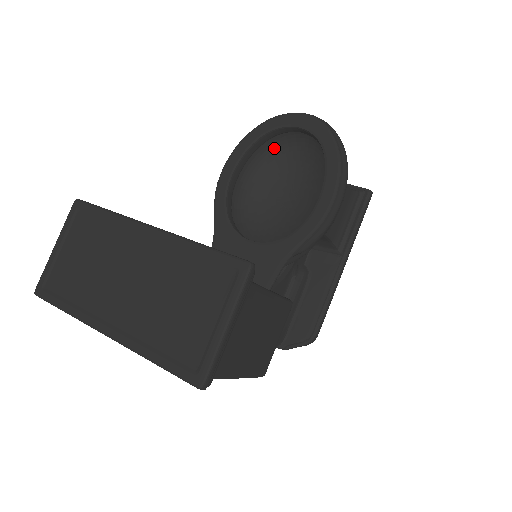
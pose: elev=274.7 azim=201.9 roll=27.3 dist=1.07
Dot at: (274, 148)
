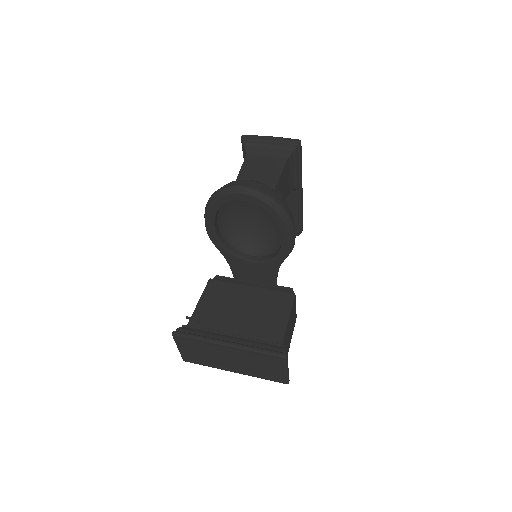
Dot at: occluded
